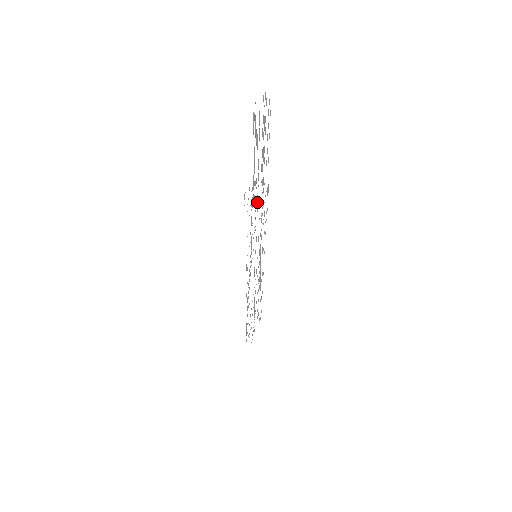
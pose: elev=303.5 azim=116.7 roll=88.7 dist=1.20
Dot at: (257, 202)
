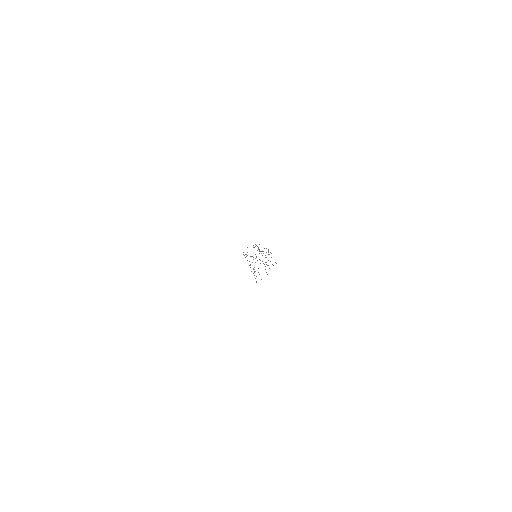
Dot at: occluded
